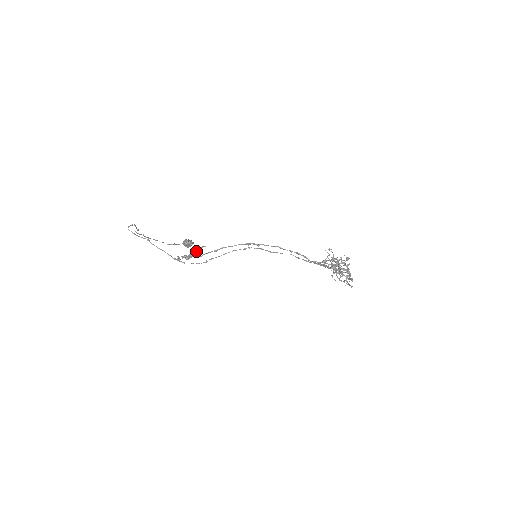
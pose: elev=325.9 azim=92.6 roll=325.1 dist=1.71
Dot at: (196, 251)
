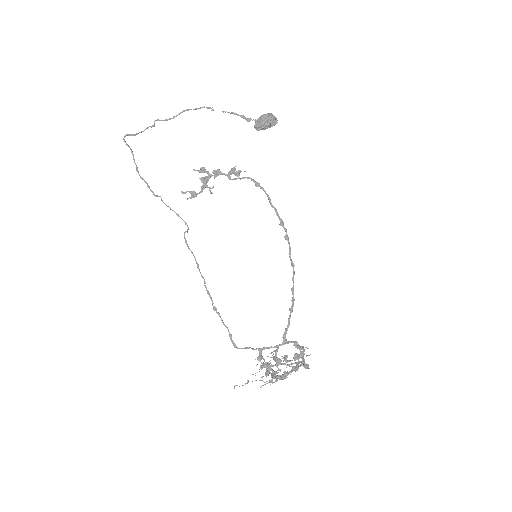
Dot at: (230, 172)
